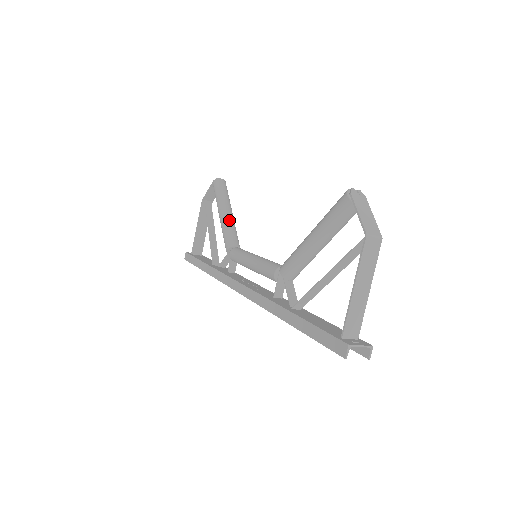
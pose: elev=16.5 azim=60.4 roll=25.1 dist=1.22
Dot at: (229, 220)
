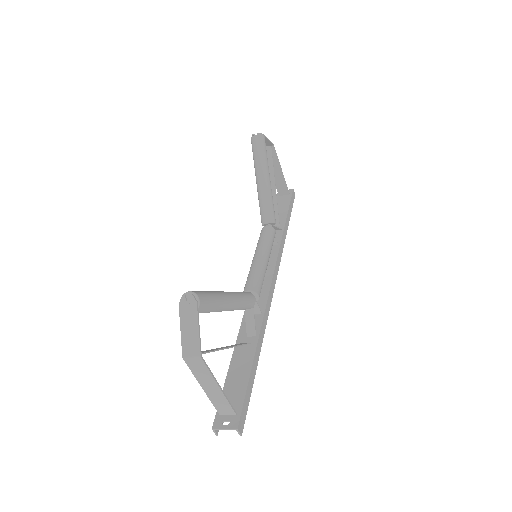
Dot at: (260, 192)
